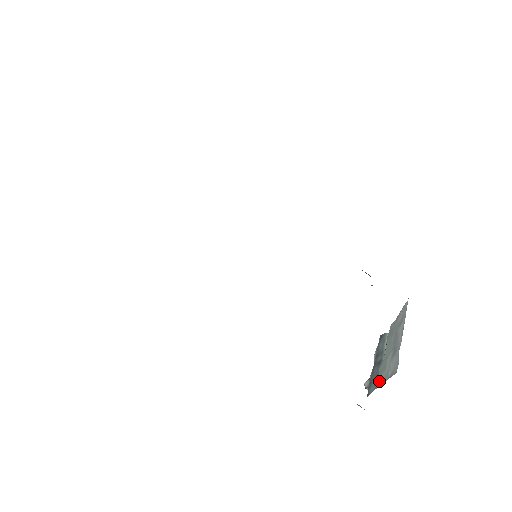
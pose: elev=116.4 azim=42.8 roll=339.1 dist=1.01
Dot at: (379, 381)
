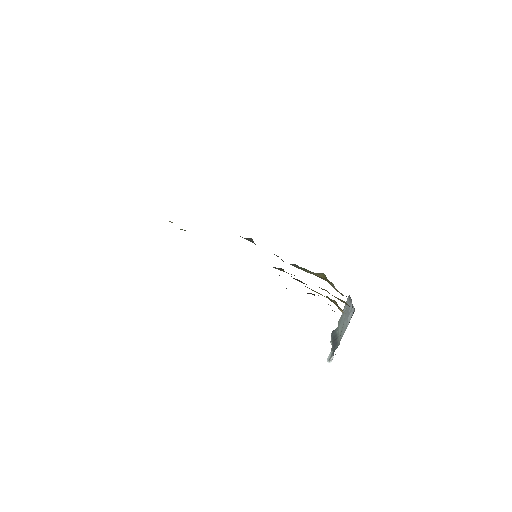
Dot at: (341, 336)
